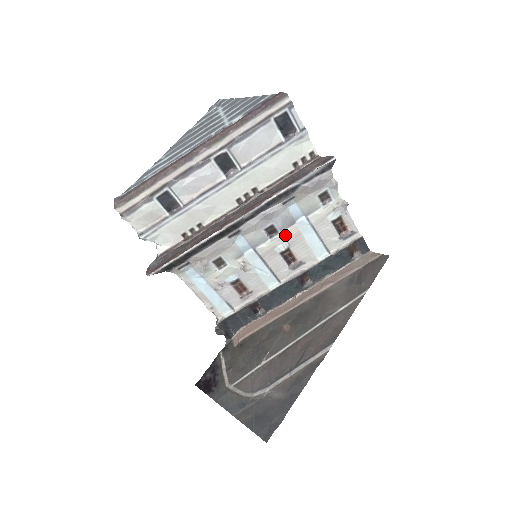
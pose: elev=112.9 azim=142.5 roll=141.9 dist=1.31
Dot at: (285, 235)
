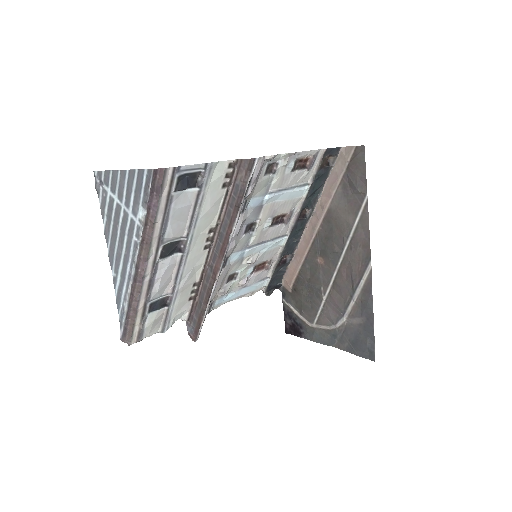
Dot at: (262, 217)
